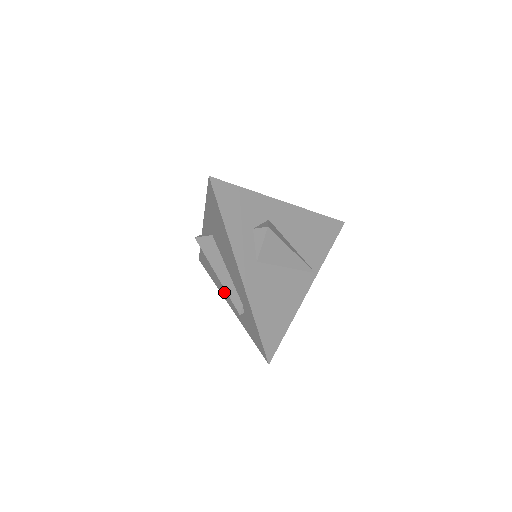
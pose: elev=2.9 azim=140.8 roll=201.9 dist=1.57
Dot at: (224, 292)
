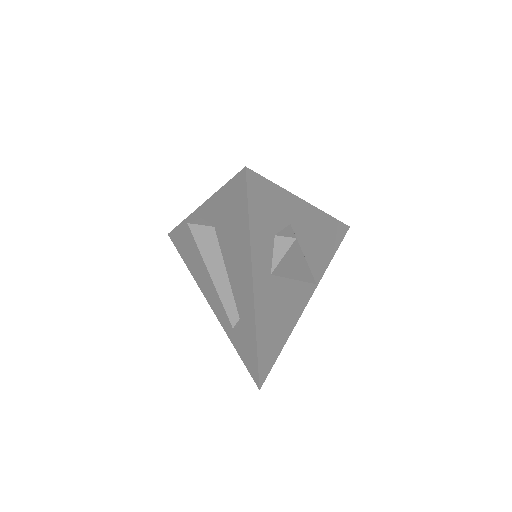
Dot at: (206, 288)
